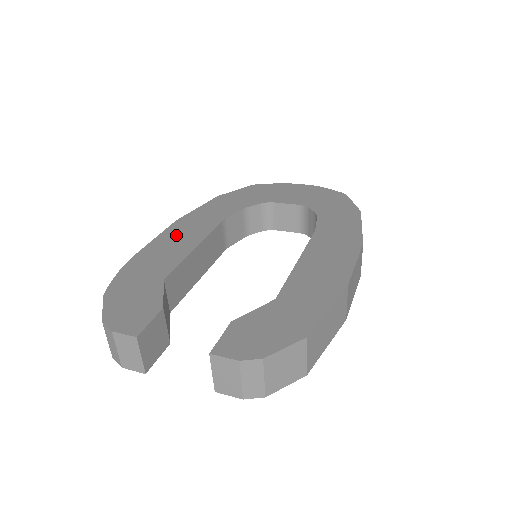
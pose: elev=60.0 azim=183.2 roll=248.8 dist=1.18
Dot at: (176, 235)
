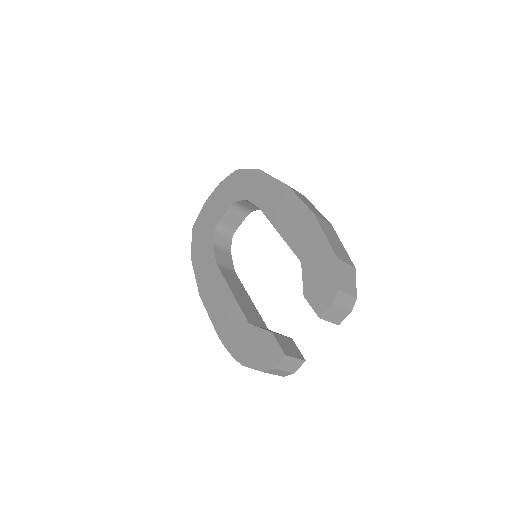
Dot at: (214, 301)
